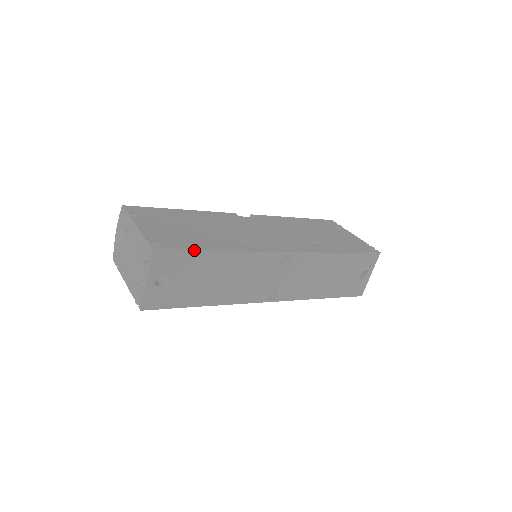
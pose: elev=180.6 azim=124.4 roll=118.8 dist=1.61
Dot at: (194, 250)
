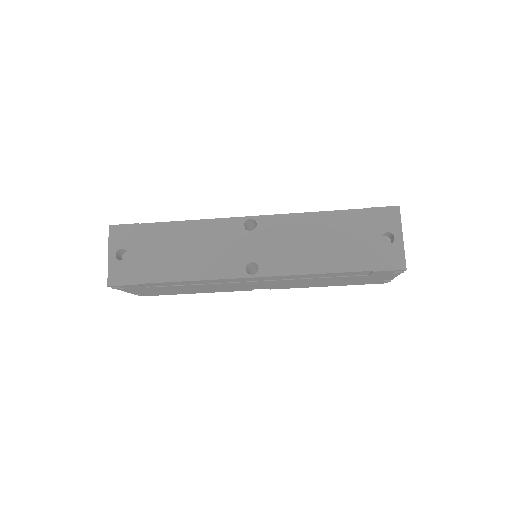
Dot at: (146, 223)
